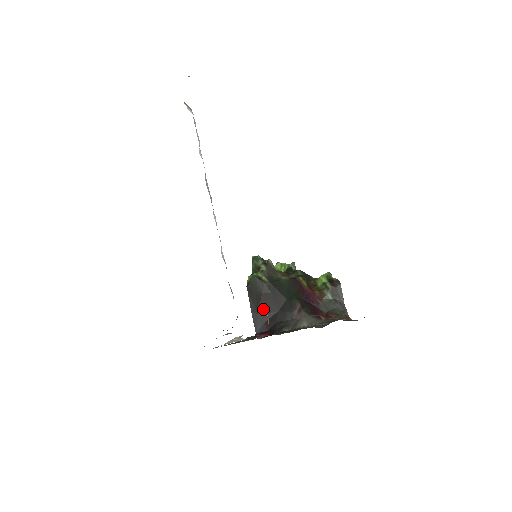
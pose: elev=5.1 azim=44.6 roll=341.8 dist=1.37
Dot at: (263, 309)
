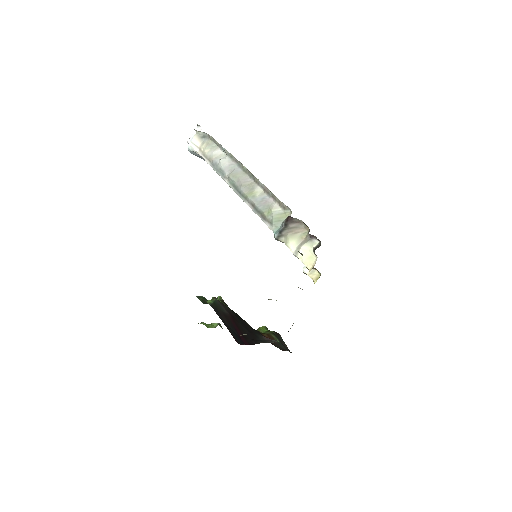
Dot at: (235, 326)
